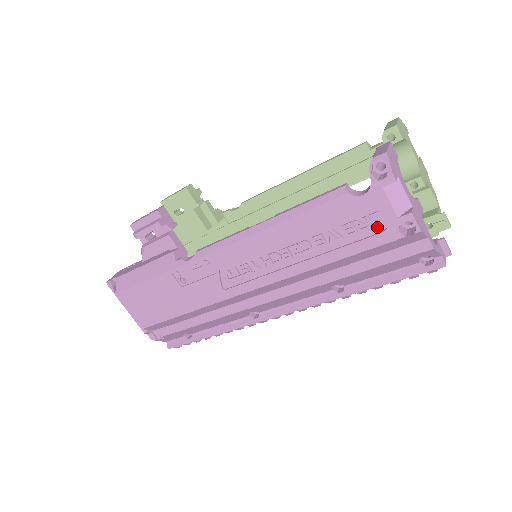
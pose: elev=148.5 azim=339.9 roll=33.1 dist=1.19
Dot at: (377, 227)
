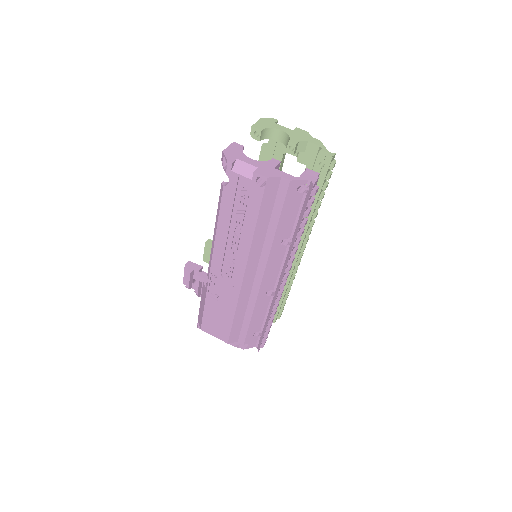
Dot at: (251, 192)
